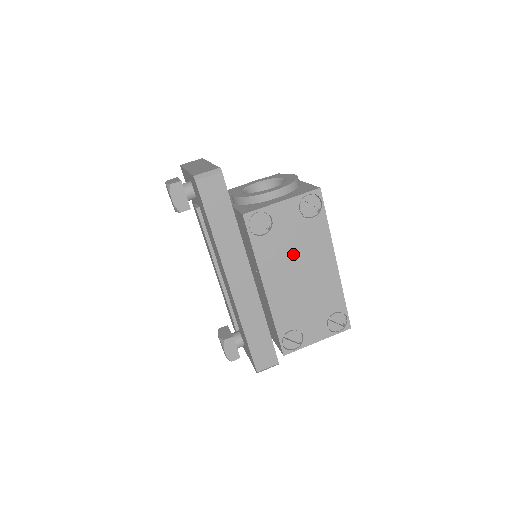
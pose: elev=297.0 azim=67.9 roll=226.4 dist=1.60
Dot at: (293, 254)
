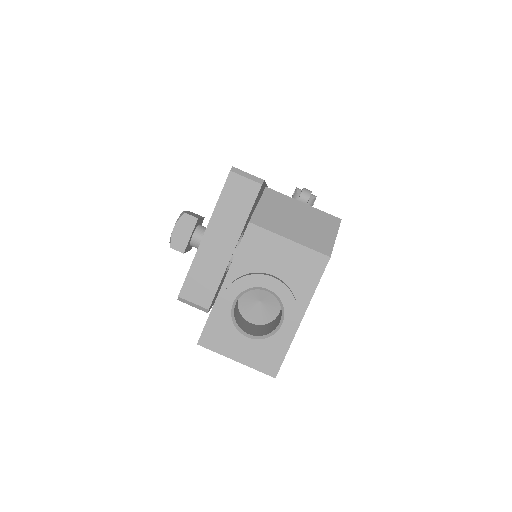
Dot at: occluded
